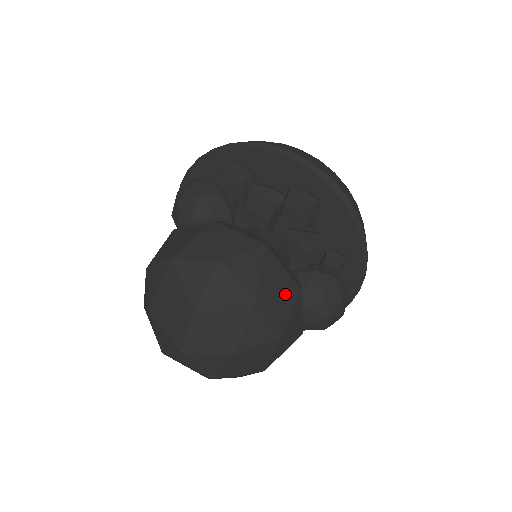
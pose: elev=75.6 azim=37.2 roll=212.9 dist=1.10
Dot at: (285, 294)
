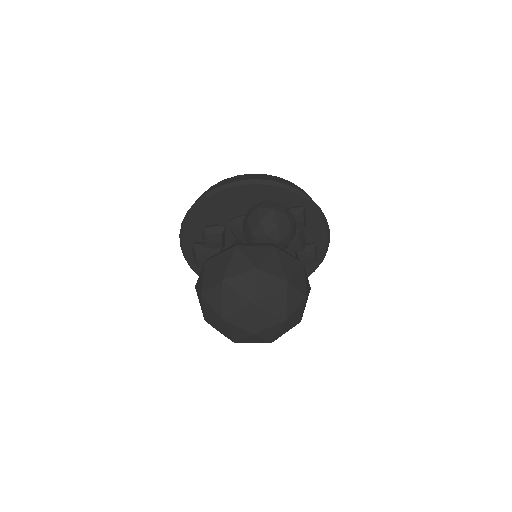
Dot at: occluded
